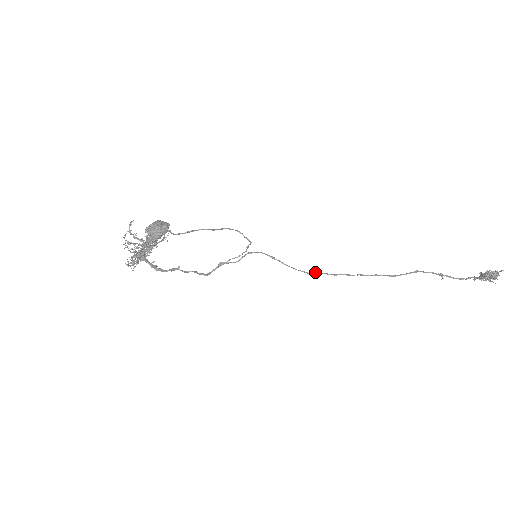
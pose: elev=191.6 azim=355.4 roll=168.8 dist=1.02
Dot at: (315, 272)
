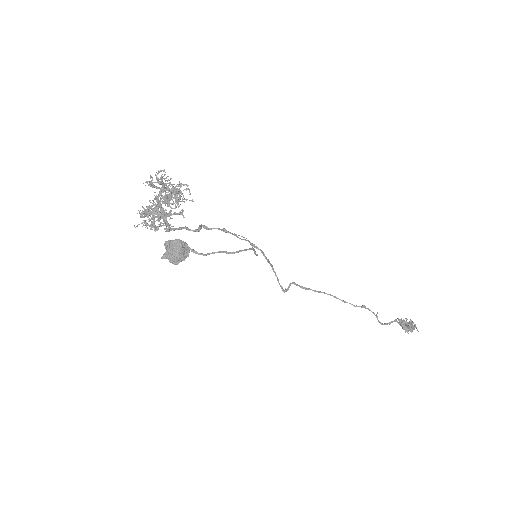
Dot at: (292, 283)
